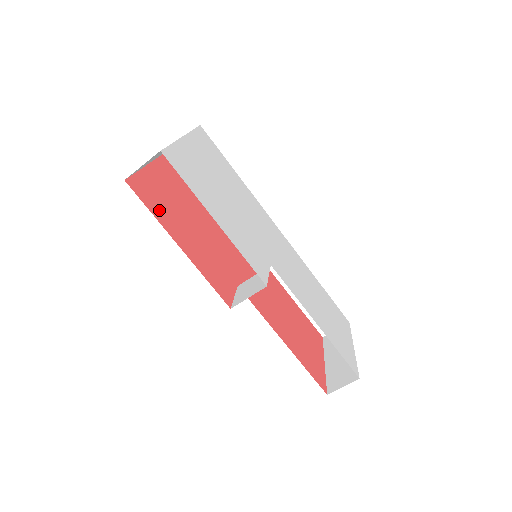
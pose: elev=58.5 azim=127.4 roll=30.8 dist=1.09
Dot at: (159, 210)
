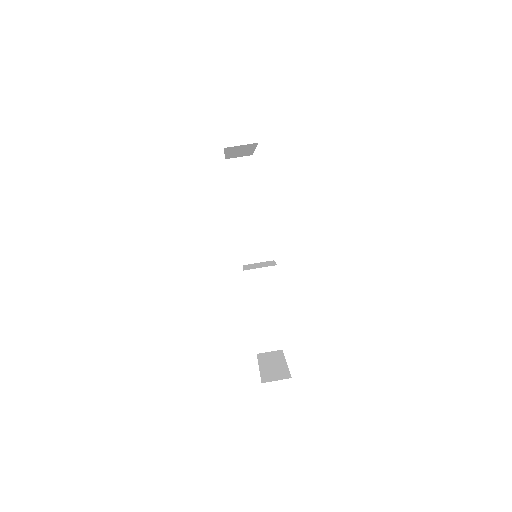
Dot at: occluded
